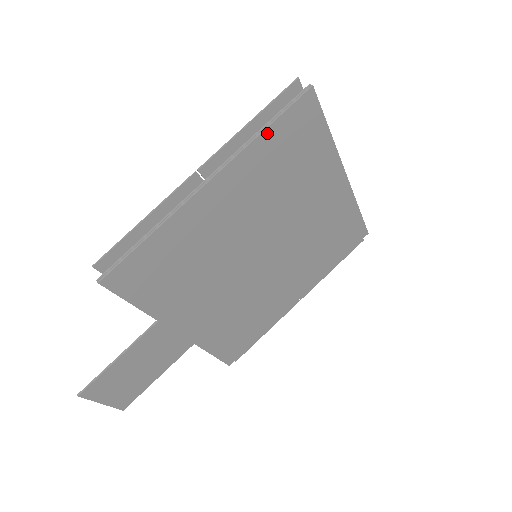
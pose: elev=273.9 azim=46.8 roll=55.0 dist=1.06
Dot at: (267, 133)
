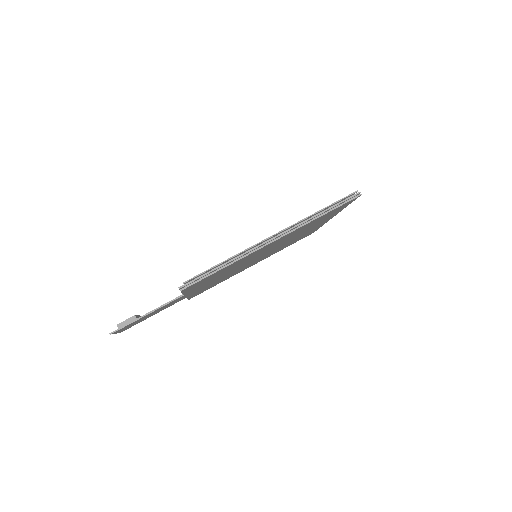
Dot at: (322, 216)
